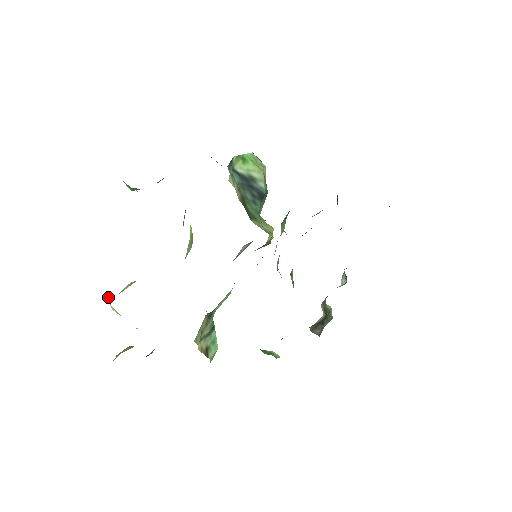
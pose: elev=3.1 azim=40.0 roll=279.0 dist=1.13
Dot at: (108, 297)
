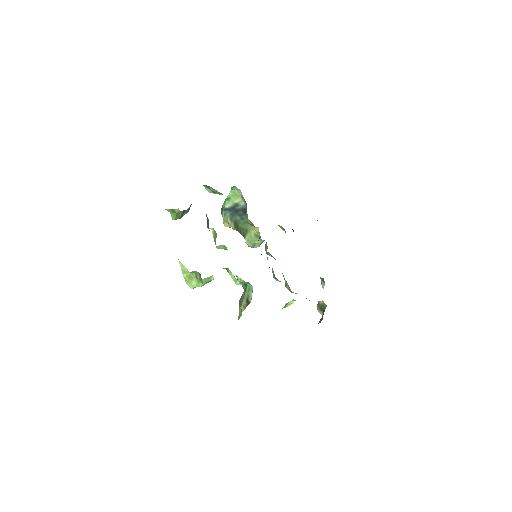
Dot at: (181, 263)
